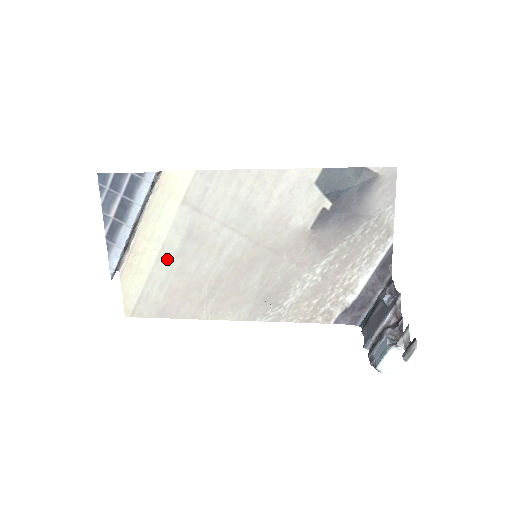
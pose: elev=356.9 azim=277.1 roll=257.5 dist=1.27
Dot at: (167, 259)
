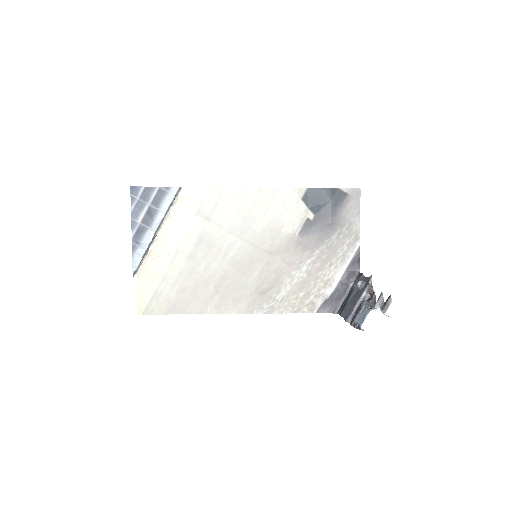
Dot at: (180, 261)
